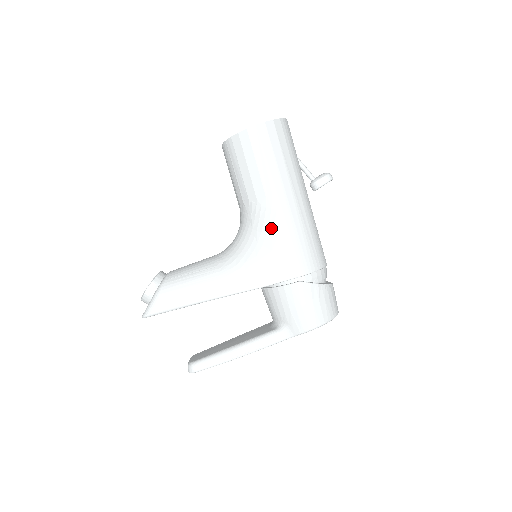
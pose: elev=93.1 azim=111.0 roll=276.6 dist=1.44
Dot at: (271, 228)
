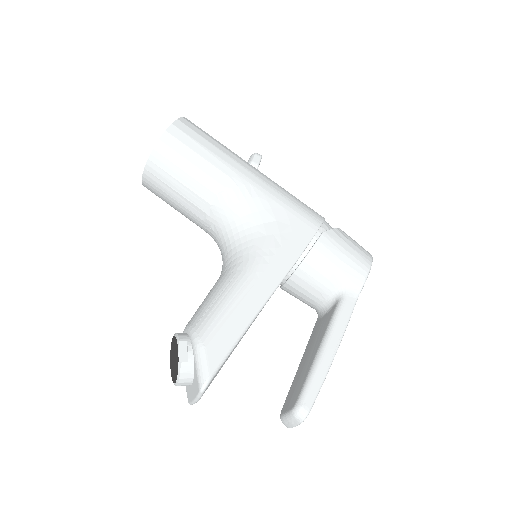
Dot at: (258, 202)
